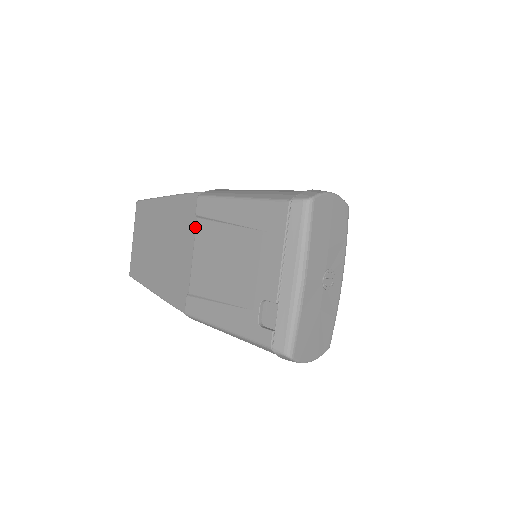
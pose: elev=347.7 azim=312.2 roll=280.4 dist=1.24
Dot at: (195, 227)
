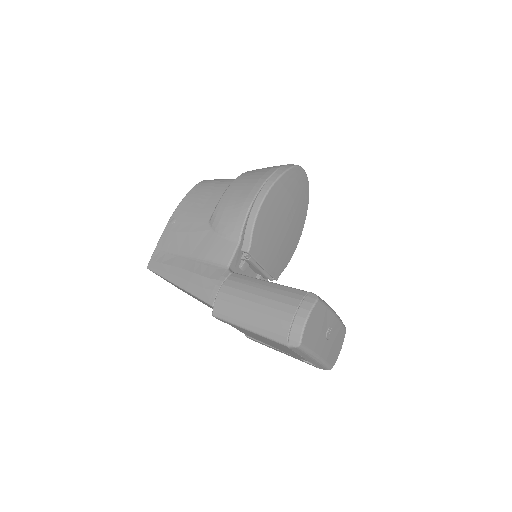
Dot at: occluded
